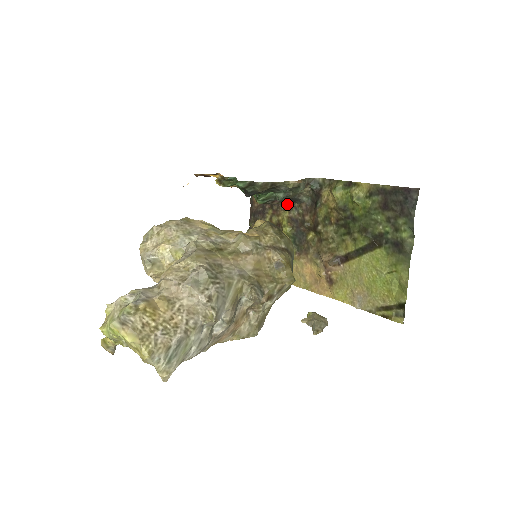
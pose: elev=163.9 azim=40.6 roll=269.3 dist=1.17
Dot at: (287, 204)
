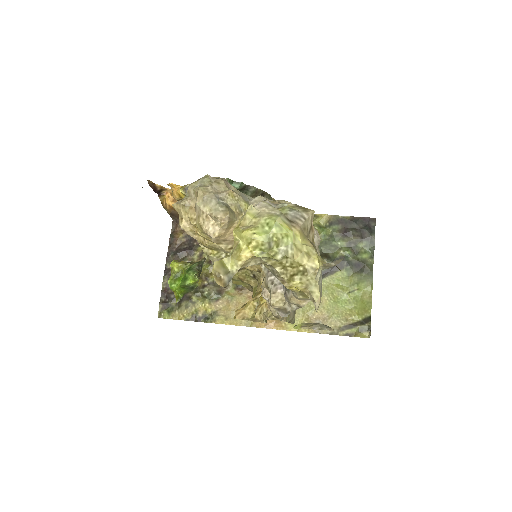
Dot at: occluded
